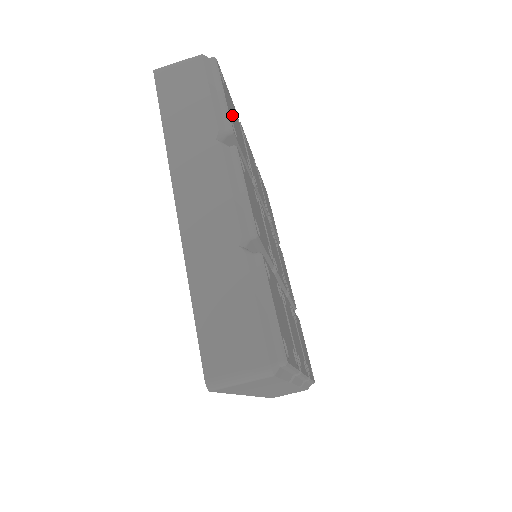
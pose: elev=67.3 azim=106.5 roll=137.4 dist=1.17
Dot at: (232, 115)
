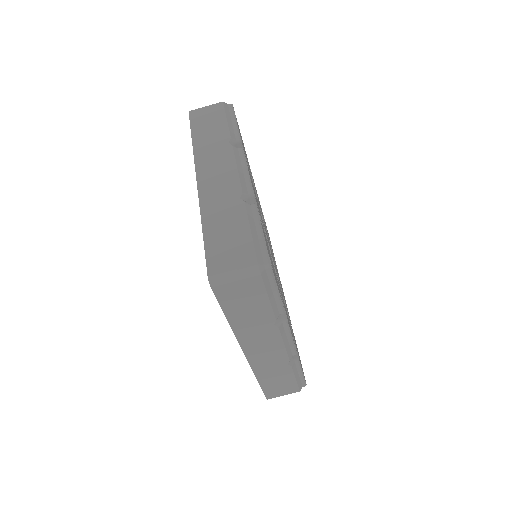
Dot at: occluded
